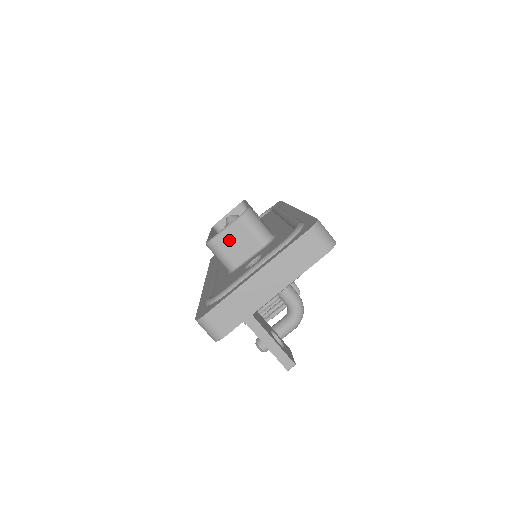
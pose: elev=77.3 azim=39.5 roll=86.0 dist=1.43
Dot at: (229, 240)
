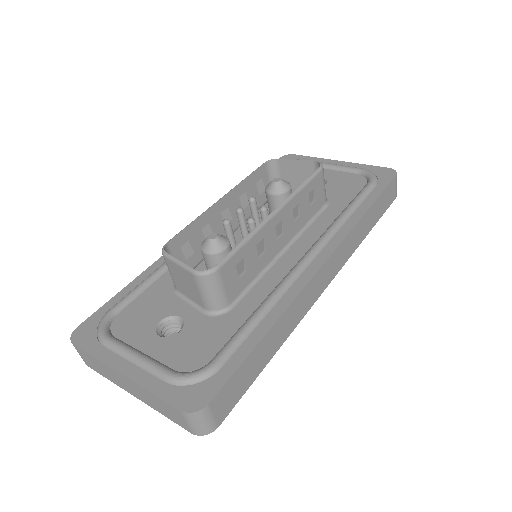
Dot at: (178, 272)
